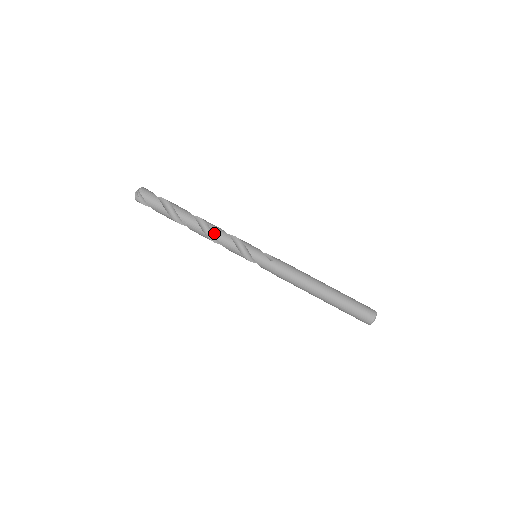
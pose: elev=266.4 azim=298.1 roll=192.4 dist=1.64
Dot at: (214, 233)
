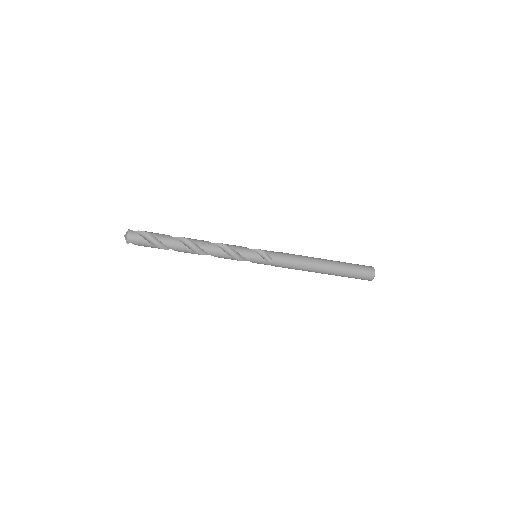
Dot at: (211, 255)
